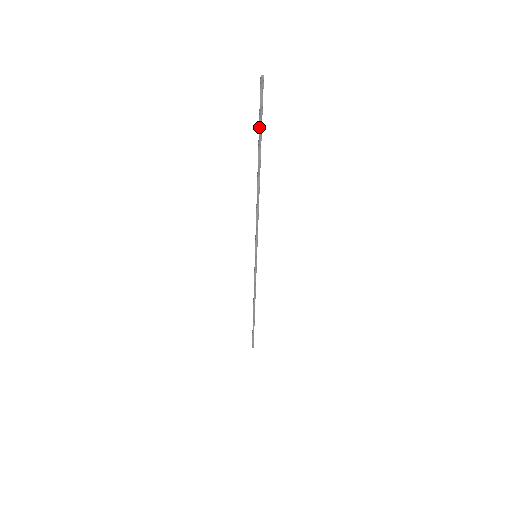
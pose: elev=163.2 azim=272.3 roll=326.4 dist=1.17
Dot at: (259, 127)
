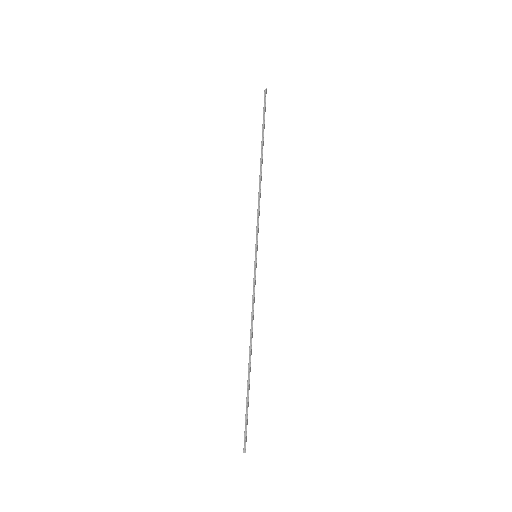
Dot at: (263, 121)
